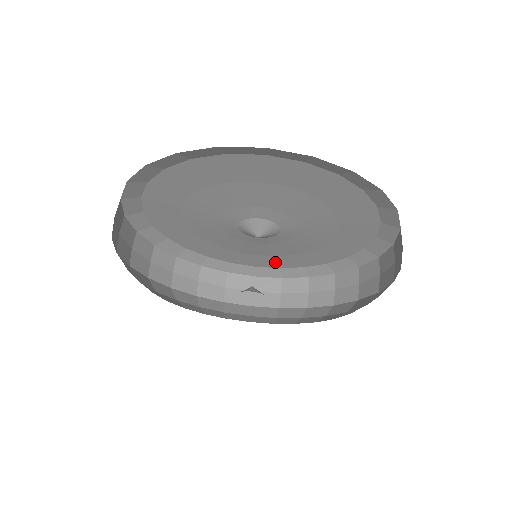
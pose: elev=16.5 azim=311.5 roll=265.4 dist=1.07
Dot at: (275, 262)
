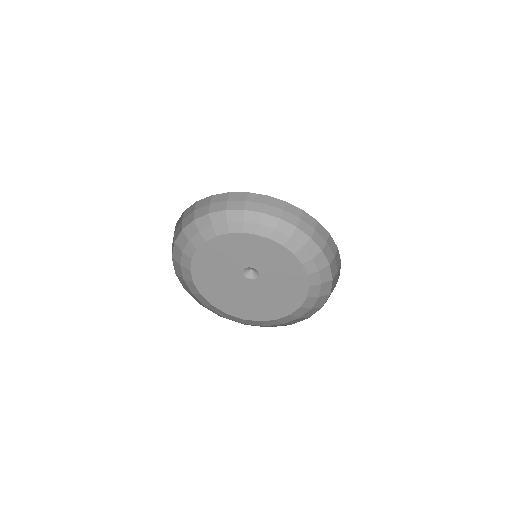
Dot at: occluded
